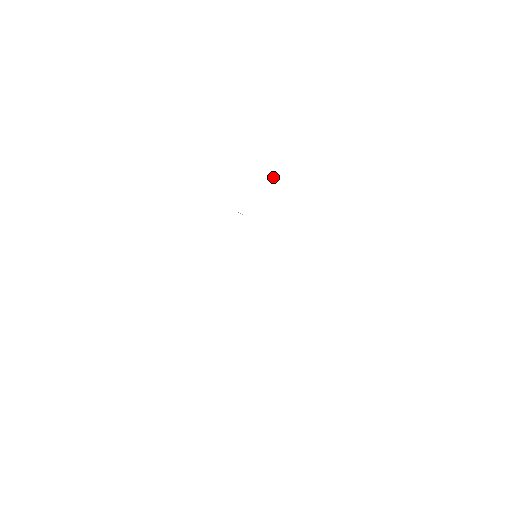
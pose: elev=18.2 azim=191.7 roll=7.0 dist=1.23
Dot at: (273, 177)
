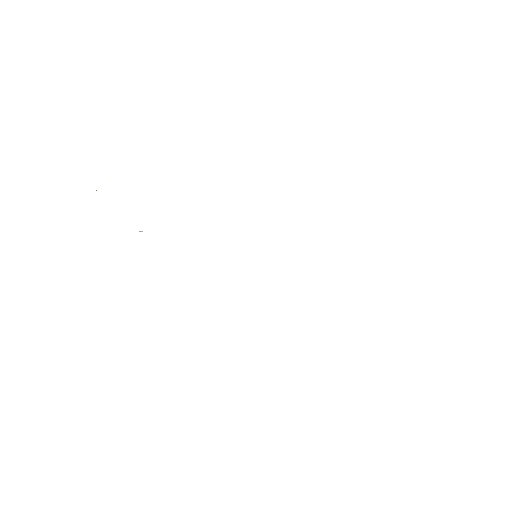
Dot at: occluded
